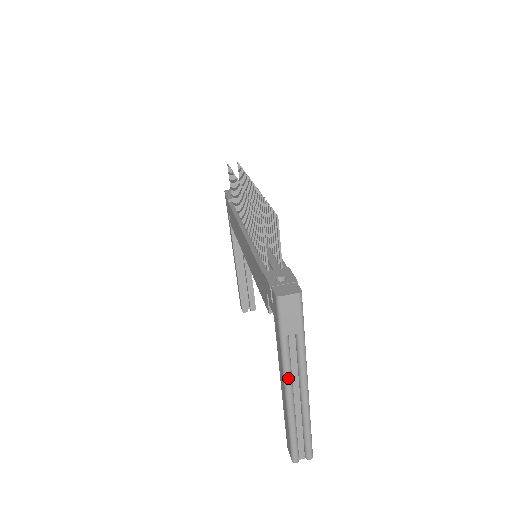
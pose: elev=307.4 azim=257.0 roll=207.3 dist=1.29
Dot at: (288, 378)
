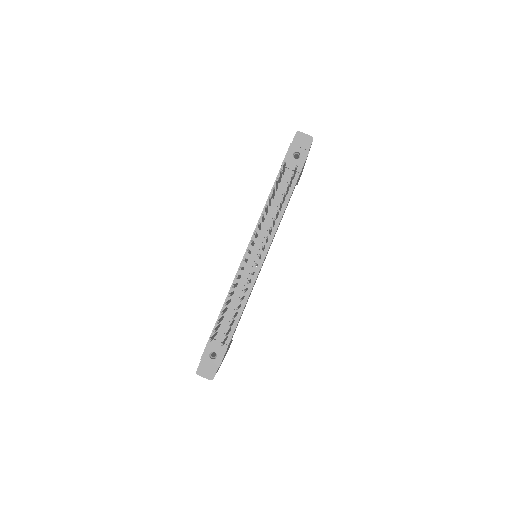
Dot at: occluded
